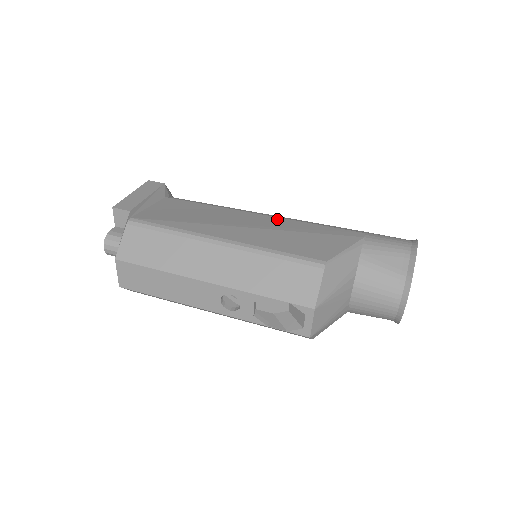
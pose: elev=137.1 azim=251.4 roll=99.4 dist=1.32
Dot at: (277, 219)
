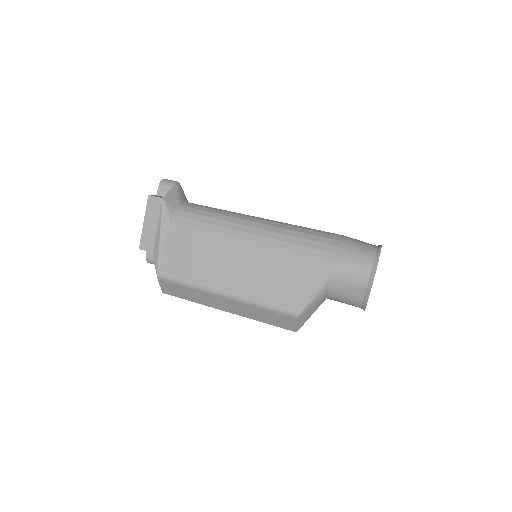
Dot at: (262, 250)
